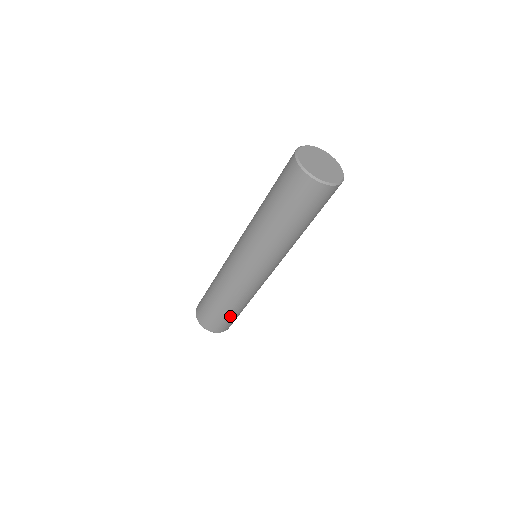
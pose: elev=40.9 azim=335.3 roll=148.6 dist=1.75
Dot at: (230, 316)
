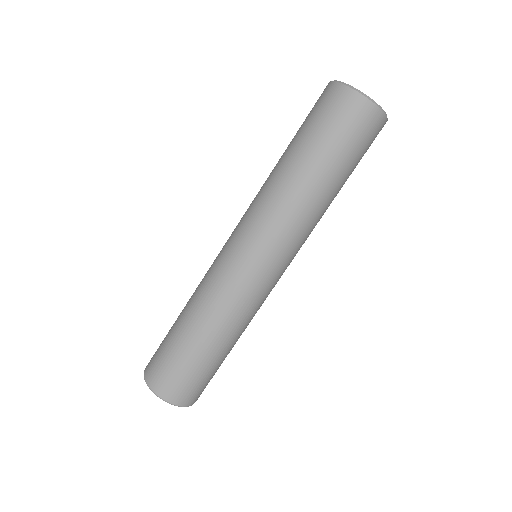
Dot at: (179, 347)
